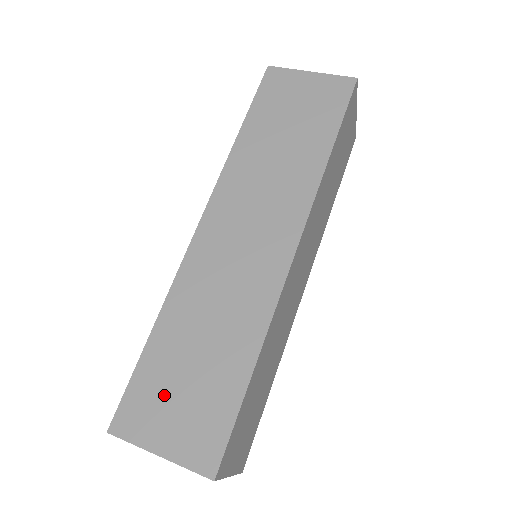
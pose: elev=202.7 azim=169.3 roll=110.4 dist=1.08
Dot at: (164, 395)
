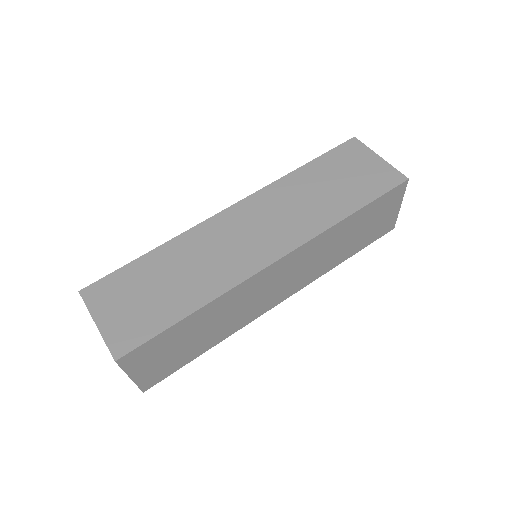
Dot at: (127, 292)
